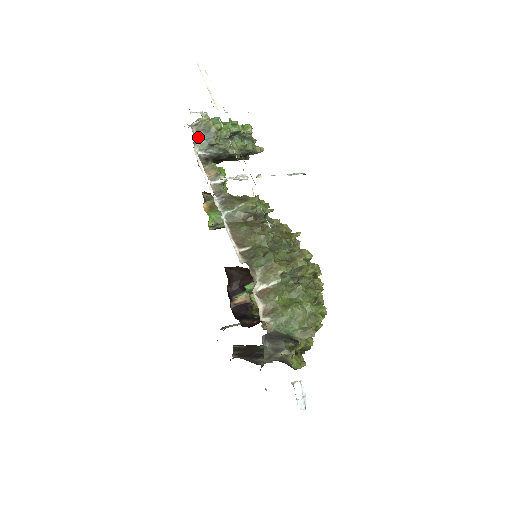
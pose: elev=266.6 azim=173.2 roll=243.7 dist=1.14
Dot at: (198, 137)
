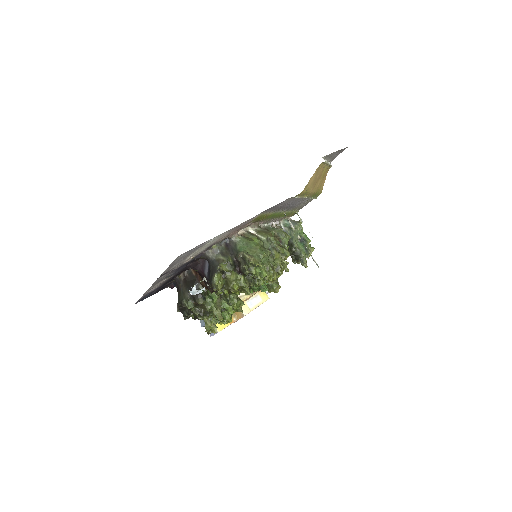
Dot at: (288, 221)
